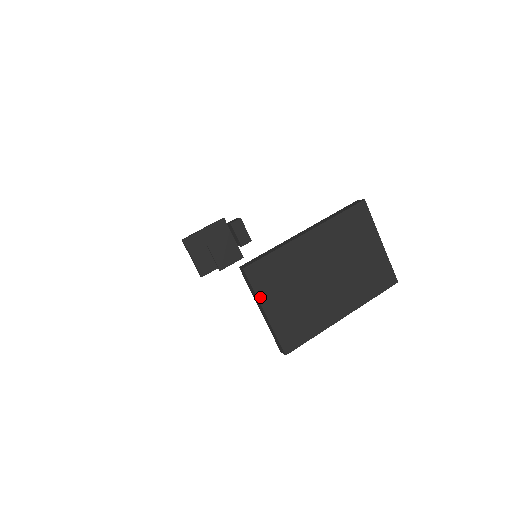
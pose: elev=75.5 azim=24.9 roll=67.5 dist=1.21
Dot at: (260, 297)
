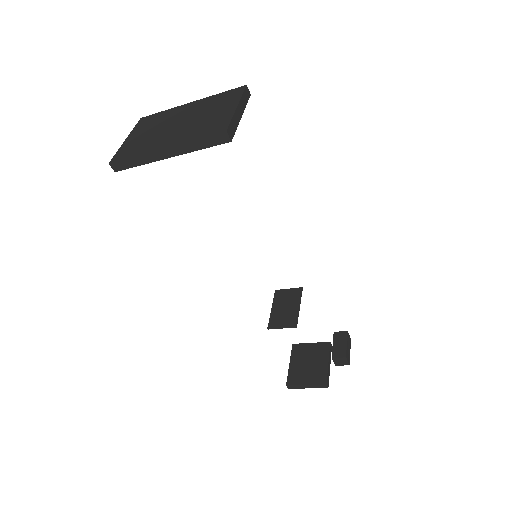
Dot at: (133, 131)
